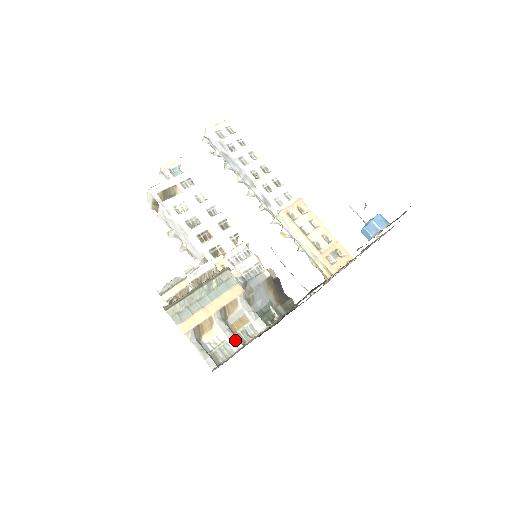
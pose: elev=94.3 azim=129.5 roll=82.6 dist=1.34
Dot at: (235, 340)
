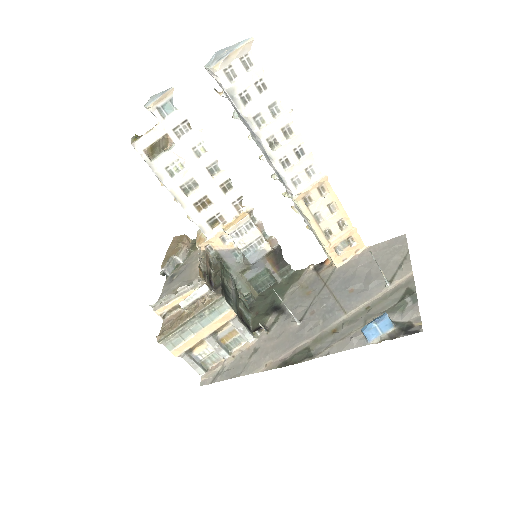
Dot at: (223, 353)
